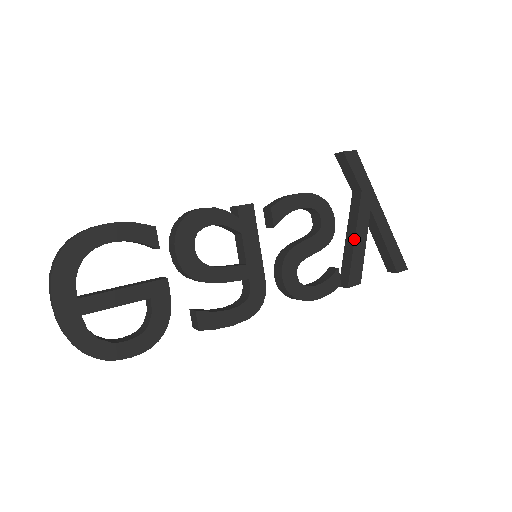
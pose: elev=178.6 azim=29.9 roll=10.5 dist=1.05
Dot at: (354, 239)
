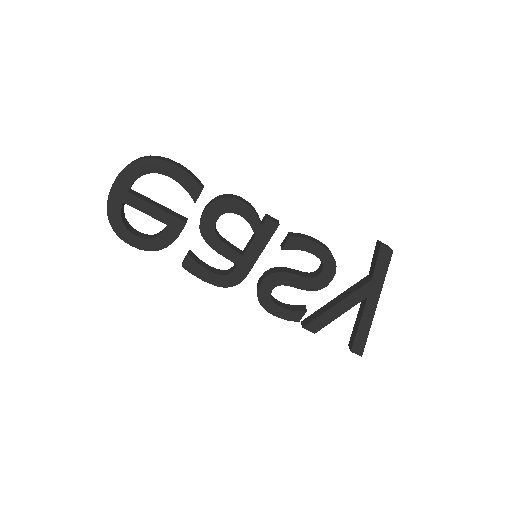
Dot at: (336, 304)
